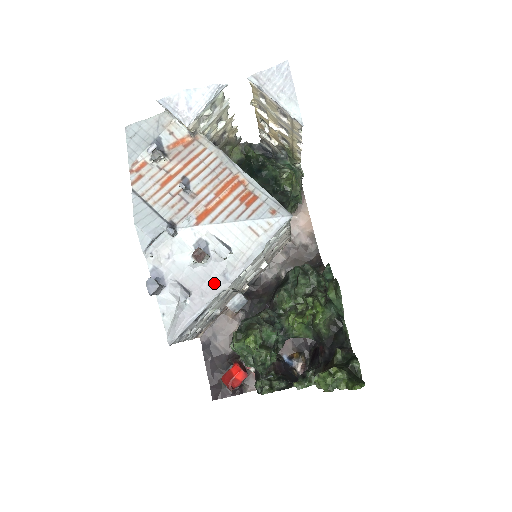
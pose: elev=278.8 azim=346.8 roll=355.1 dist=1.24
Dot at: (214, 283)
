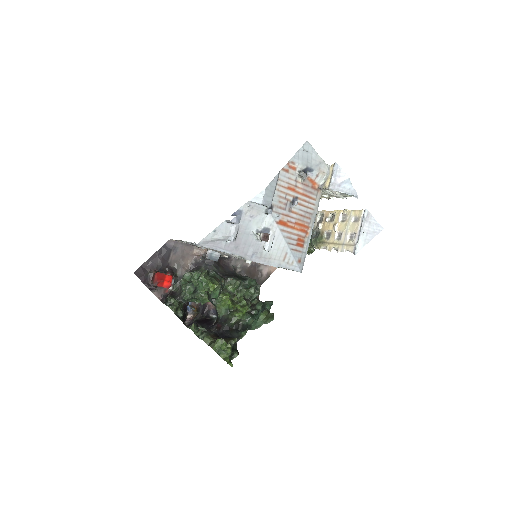
Dot at: (246, 250)
